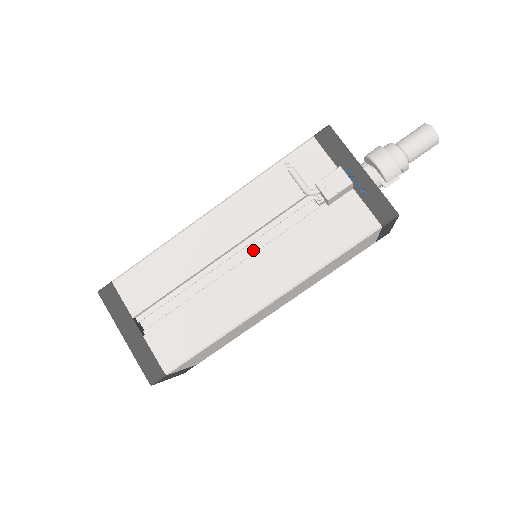
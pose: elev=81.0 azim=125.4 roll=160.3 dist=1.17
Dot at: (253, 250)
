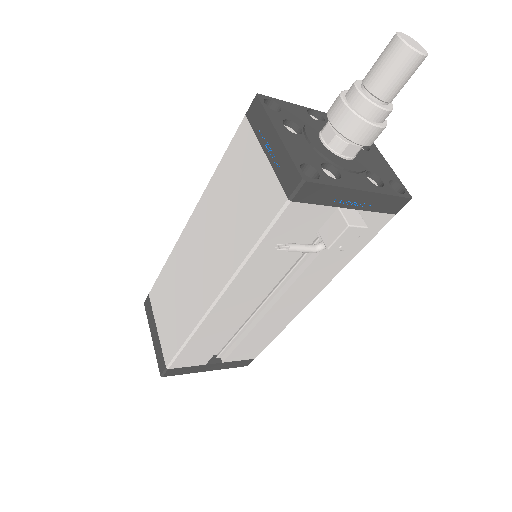
Dot at: (272, 285)
